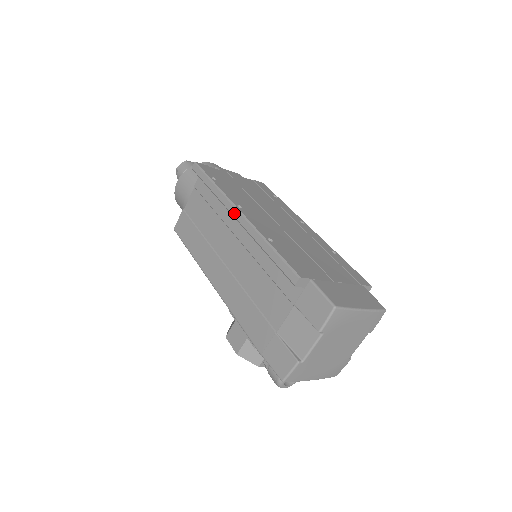
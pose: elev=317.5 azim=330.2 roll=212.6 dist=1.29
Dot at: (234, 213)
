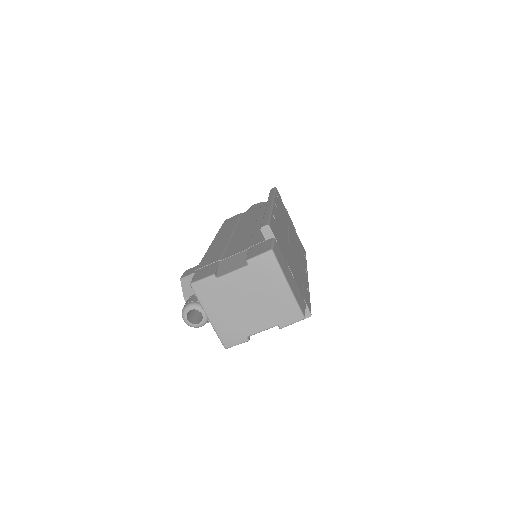
Dot at: (269, 203)
